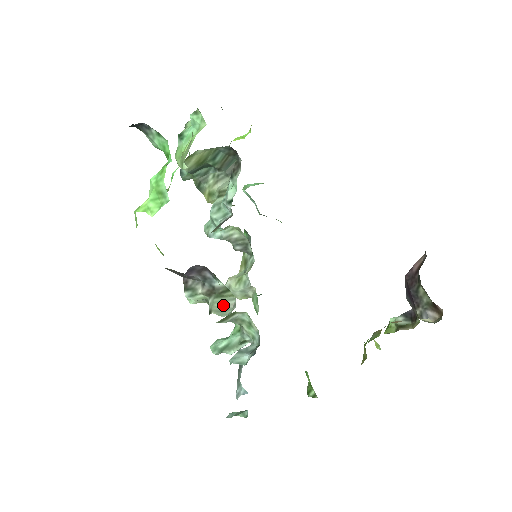
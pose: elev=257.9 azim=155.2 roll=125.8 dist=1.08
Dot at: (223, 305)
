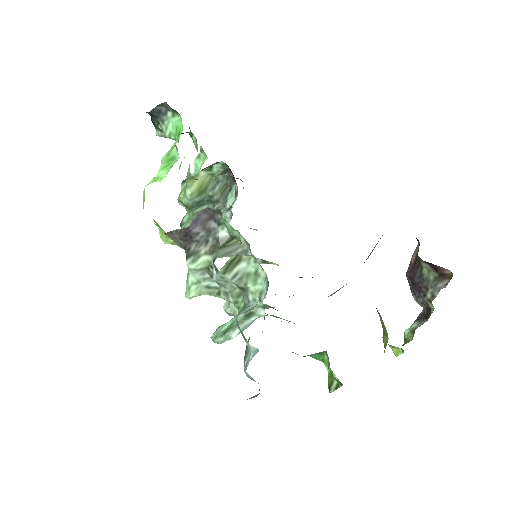
Dot at: (228, 250)
